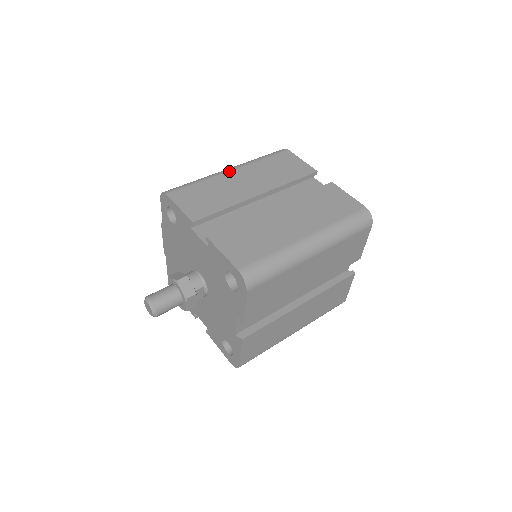
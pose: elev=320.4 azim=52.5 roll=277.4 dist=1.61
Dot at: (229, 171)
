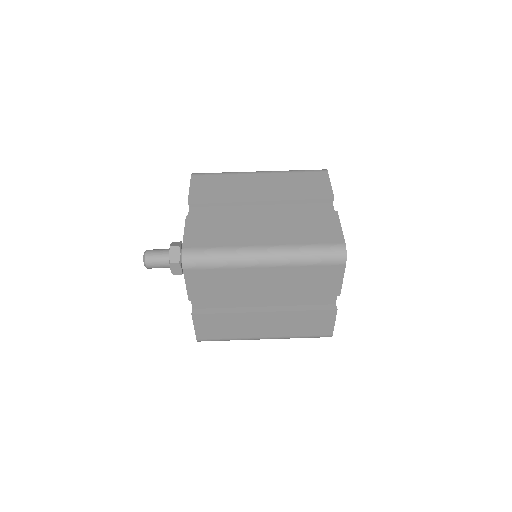
Dot at: (256, 173)
